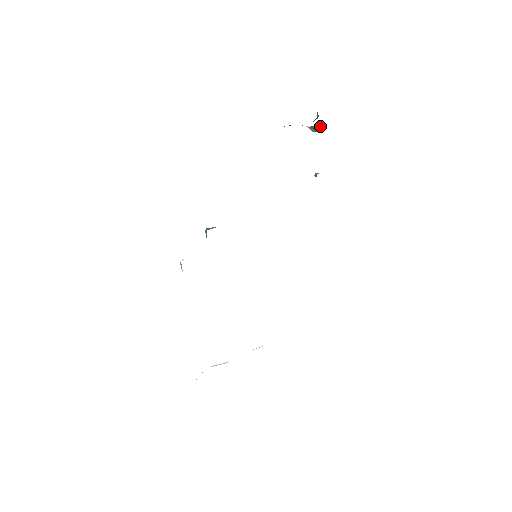
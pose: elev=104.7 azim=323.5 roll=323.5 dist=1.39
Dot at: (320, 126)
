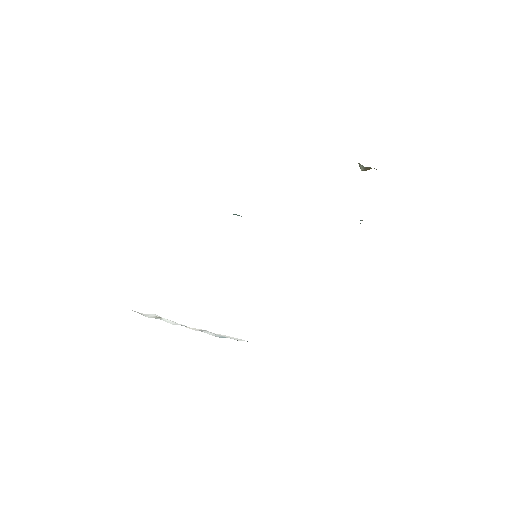
Dot at: (371, 168)
